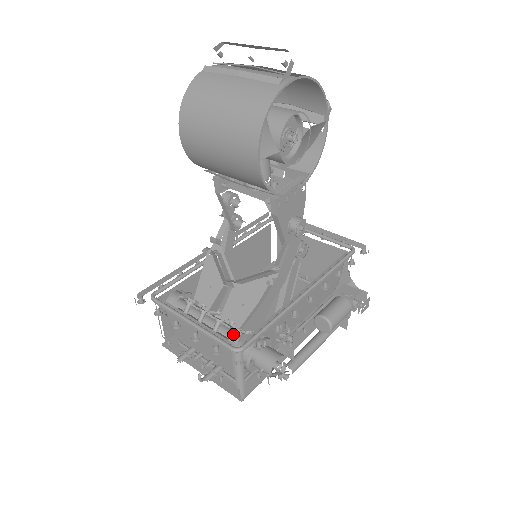
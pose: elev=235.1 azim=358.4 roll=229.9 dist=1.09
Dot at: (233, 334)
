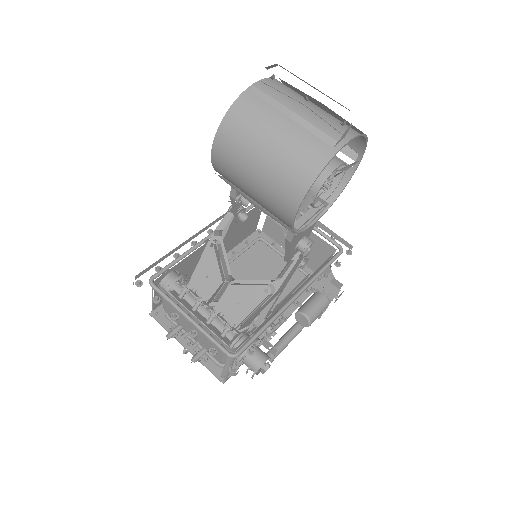
Dot at: (226, 331)
